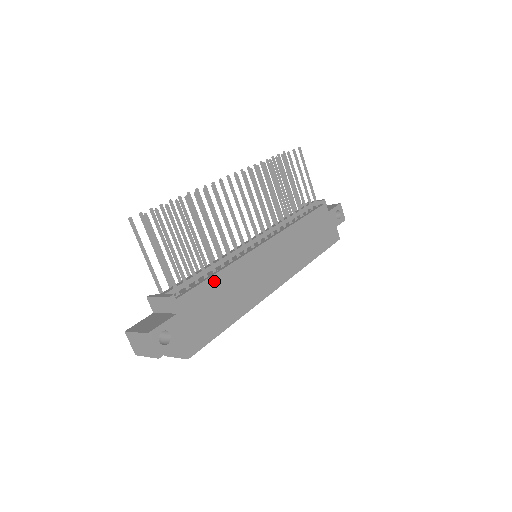
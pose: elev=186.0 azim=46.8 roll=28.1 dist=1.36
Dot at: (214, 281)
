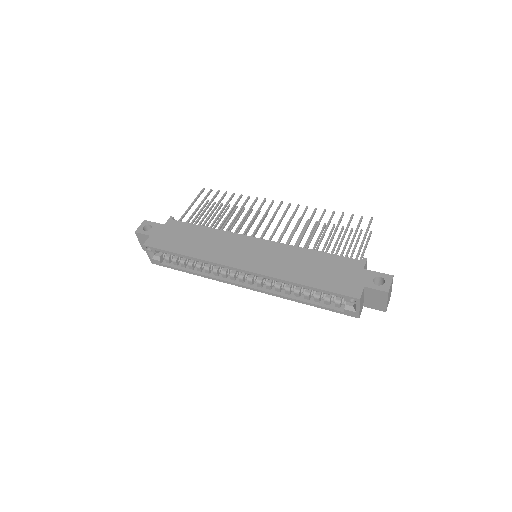
Dot at: (200, 229)
